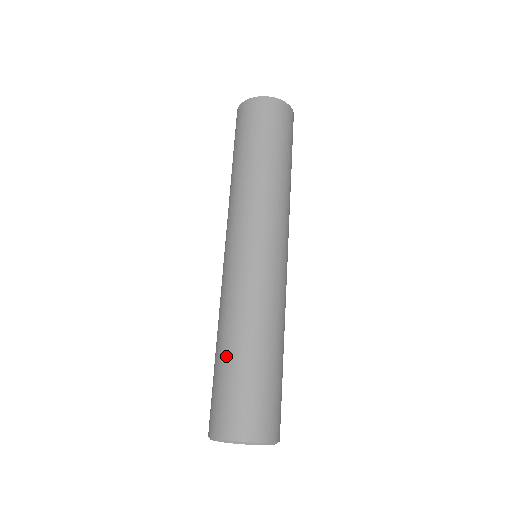
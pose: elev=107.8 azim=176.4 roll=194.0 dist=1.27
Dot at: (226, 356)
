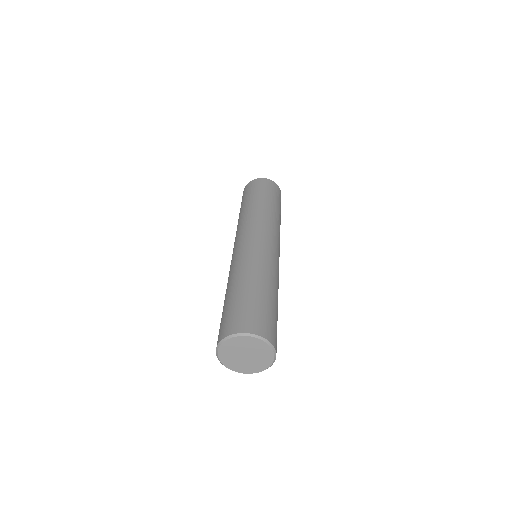
Dot at: (244, 288)
